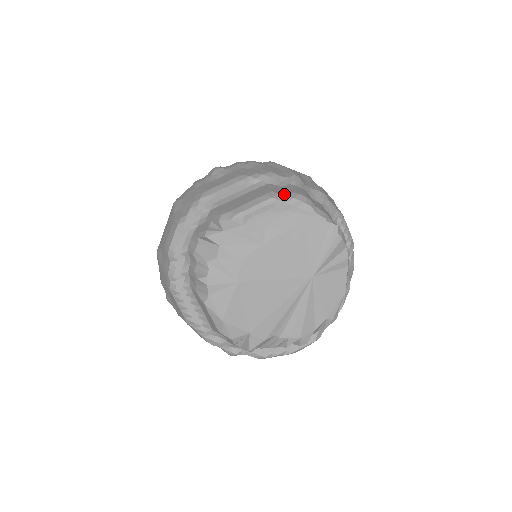
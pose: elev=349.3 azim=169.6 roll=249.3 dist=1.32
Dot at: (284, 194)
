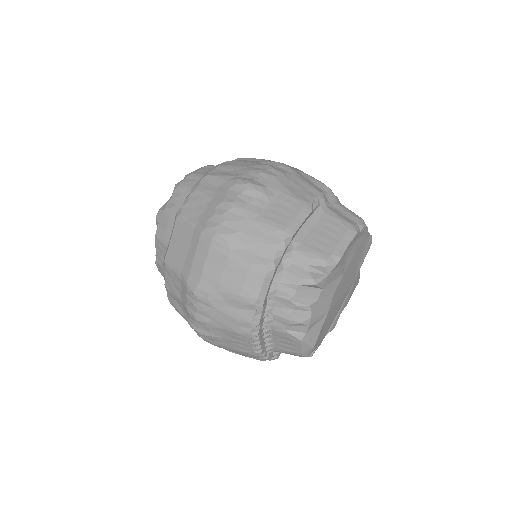
Dot at: (356, 223)
